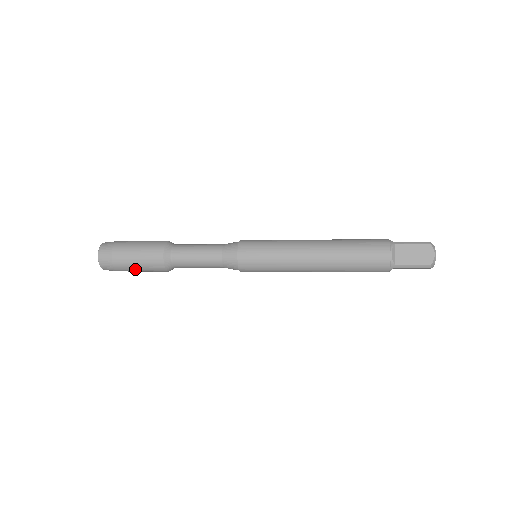
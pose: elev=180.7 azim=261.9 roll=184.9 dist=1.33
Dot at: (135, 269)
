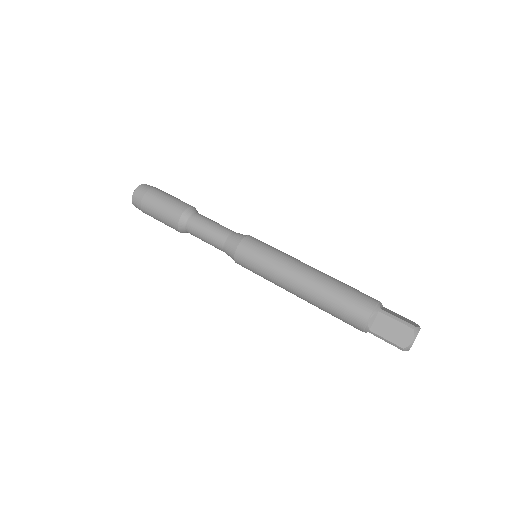
Dot at: occluded
